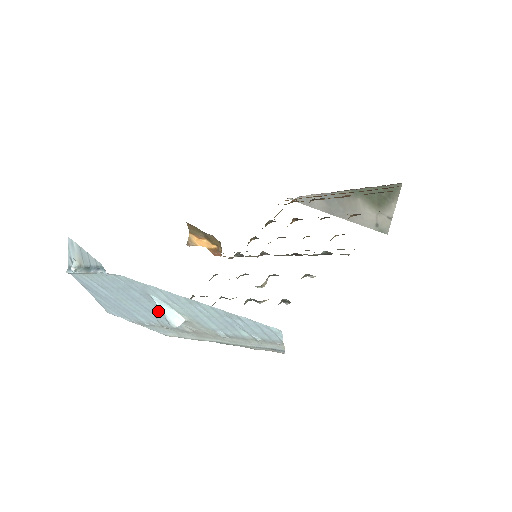
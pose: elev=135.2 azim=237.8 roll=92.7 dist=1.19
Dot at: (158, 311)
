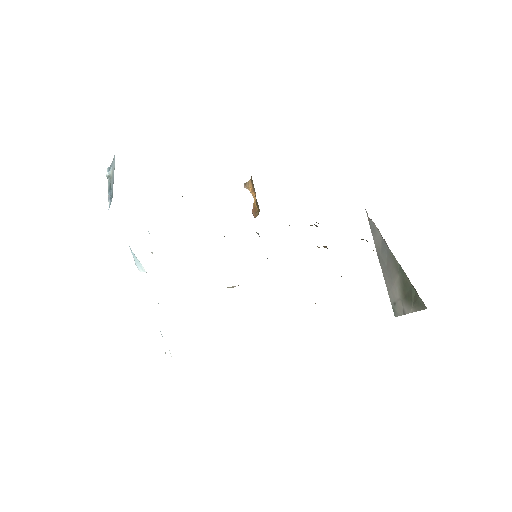
Dot at: occluded
